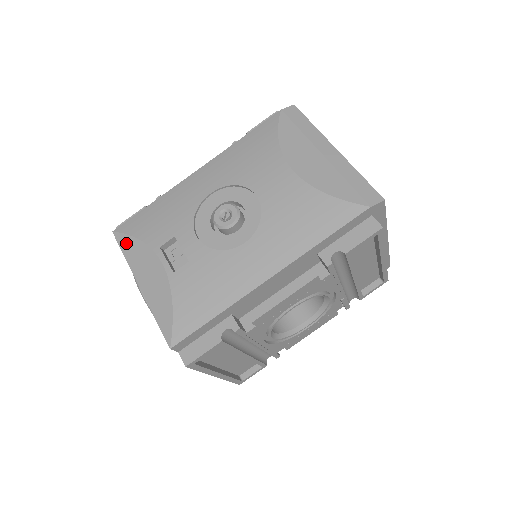
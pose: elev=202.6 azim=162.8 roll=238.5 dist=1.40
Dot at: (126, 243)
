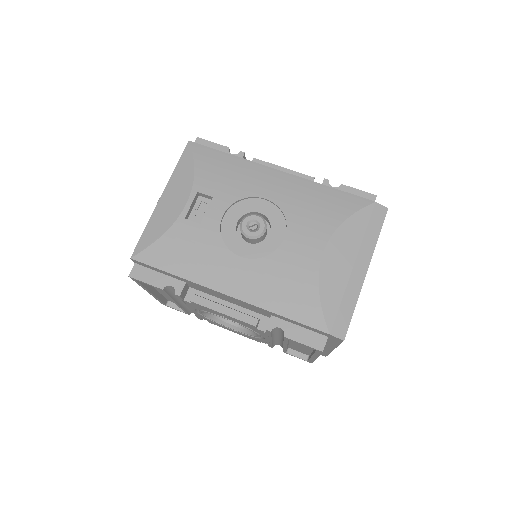
Dot at: (186, 160)
